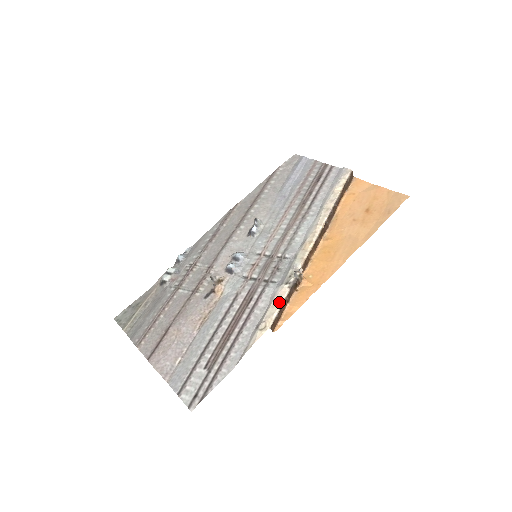
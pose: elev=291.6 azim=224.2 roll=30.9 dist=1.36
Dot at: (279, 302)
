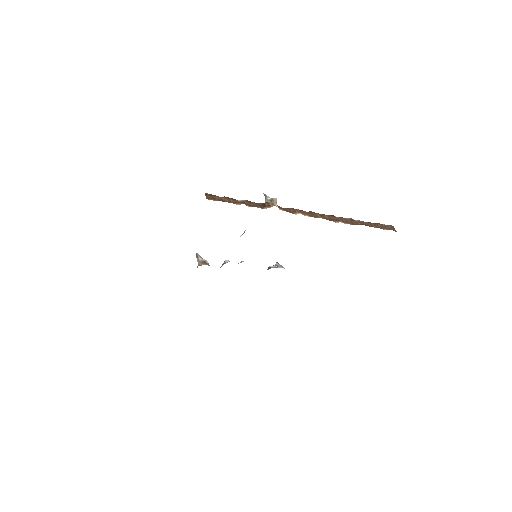
Dot at: occluded
